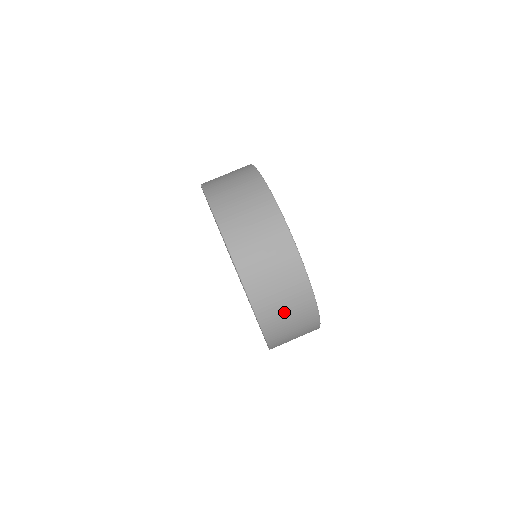
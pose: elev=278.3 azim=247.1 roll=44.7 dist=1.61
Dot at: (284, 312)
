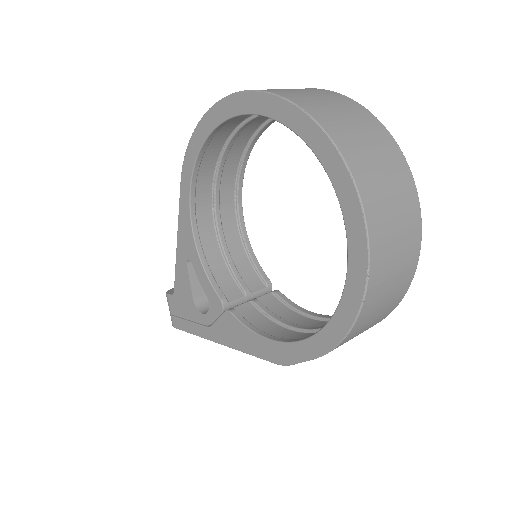
Dot at: (393, 221)
